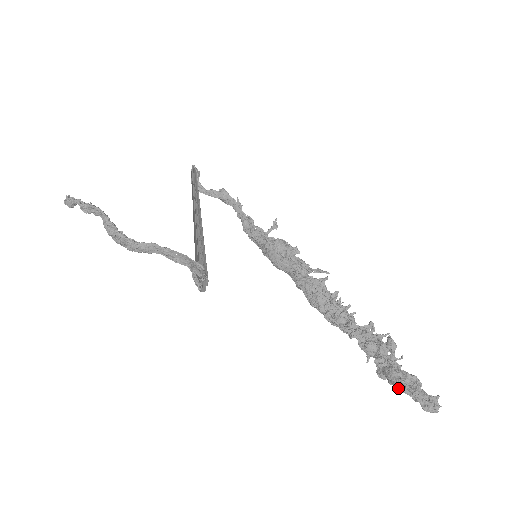
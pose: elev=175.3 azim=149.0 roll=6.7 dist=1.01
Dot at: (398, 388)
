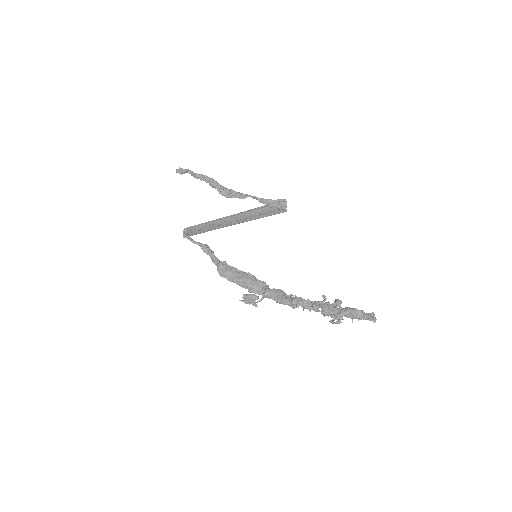
Dot at: (354, 313)
